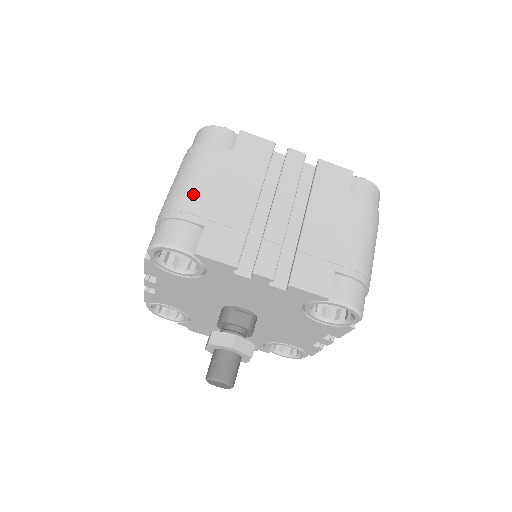
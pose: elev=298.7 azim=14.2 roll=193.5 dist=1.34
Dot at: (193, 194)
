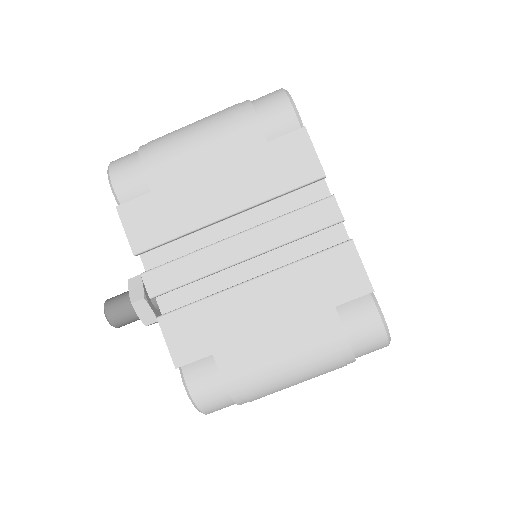
Dot at: (176, 151)
